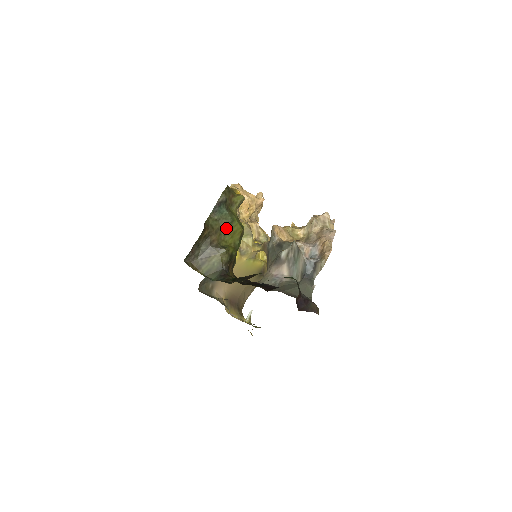
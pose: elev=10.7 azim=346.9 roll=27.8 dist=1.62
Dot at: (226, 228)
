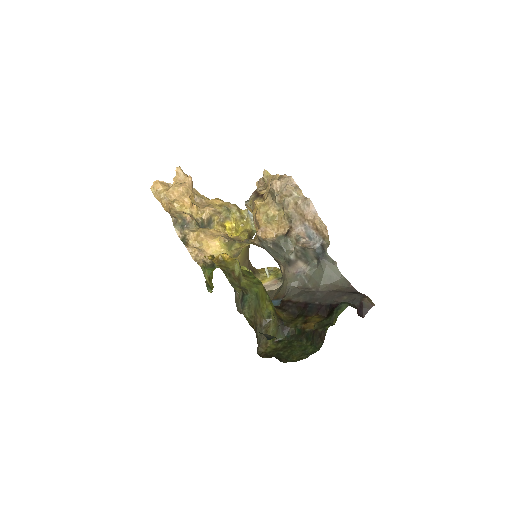
Dot at: (257, 303)
